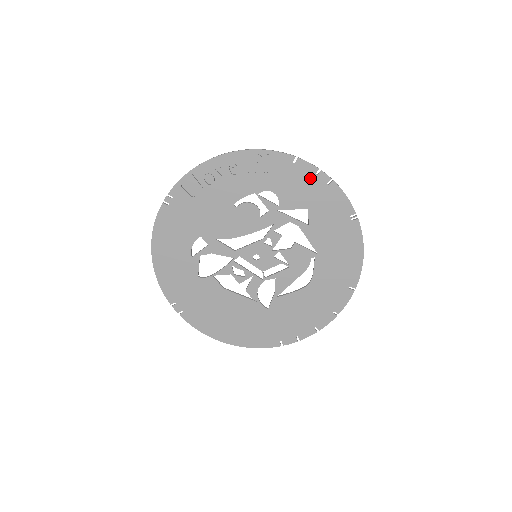
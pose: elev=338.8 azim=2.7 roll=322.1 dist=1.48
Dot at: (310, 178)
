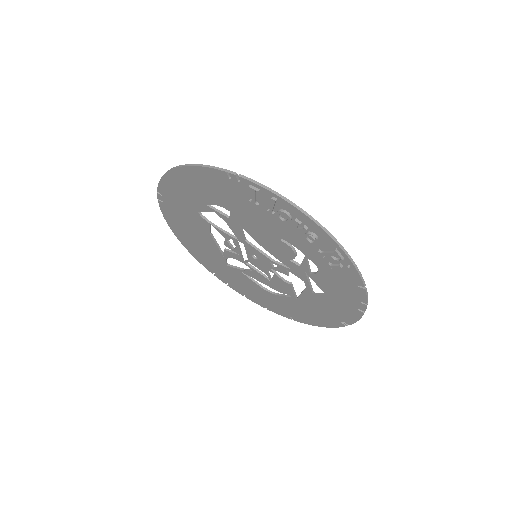
Dot at: (353, 297)
